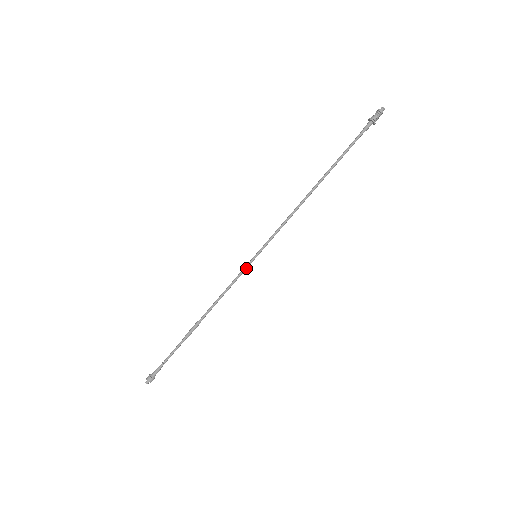
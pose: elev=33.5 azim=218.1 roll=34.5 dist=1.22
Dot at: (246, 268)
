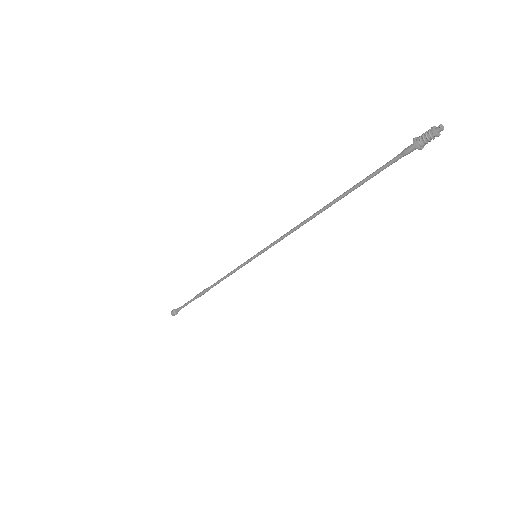
Dot at: occluded
